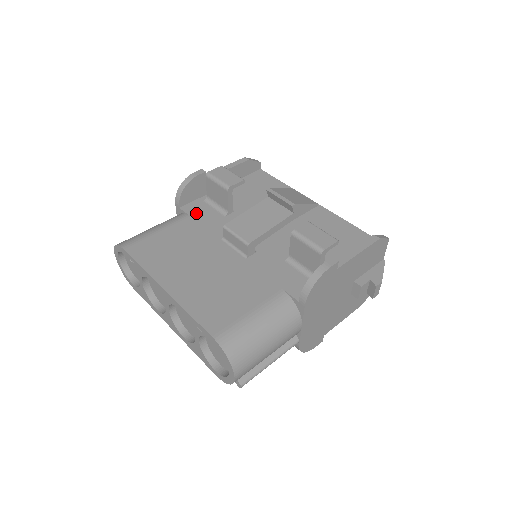
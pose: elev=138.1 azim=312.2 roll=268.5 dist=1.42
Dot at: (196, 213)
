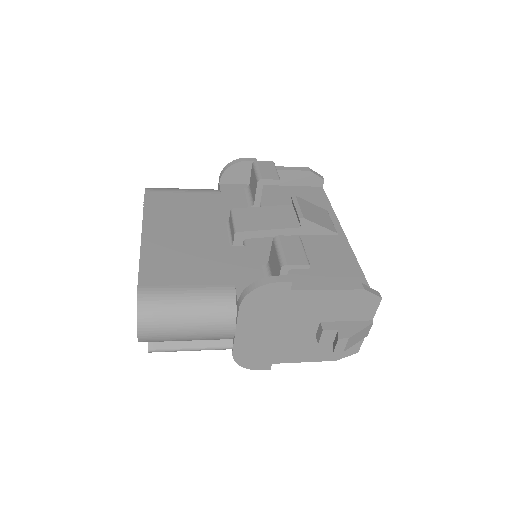
Dot at: (228, 193)
